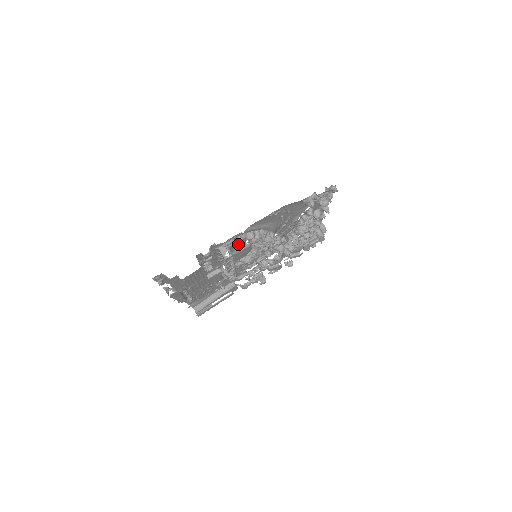
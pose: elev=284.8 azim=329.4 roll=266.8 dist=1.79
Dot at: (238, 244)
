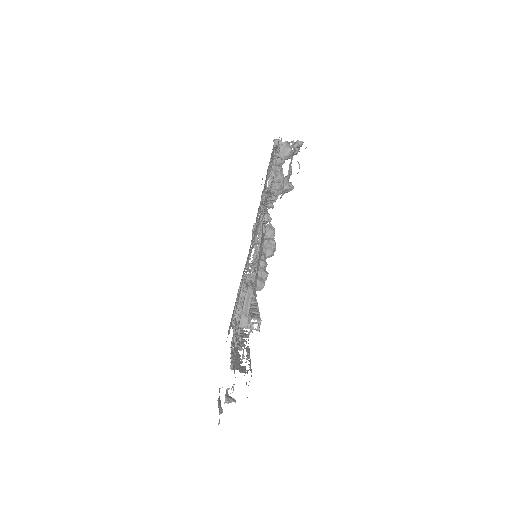
Dot at: occluded
